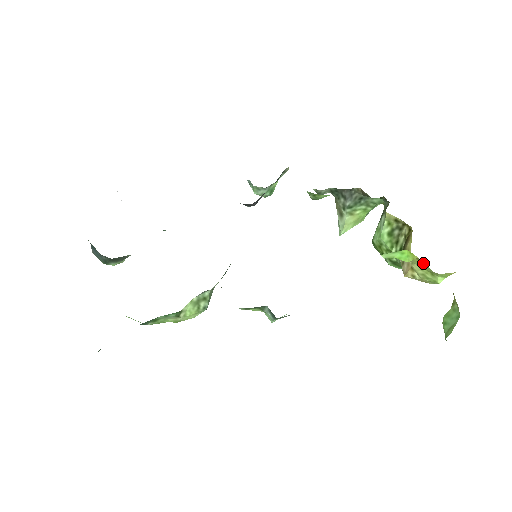
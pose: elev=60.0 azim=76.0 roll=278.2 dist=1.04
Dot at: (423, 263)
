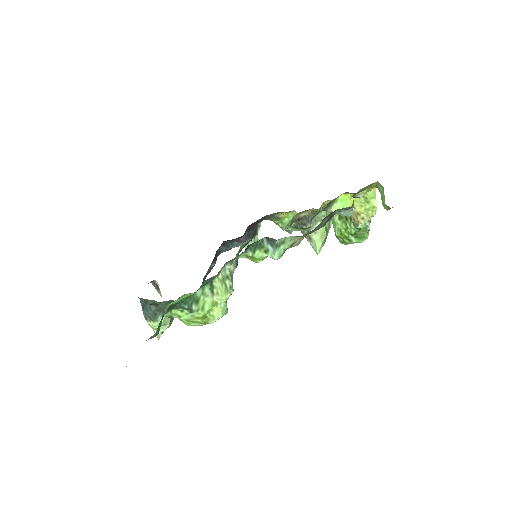
Dot at: occluded
